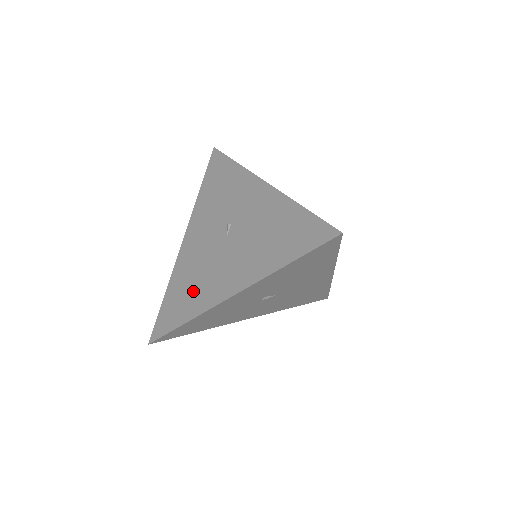
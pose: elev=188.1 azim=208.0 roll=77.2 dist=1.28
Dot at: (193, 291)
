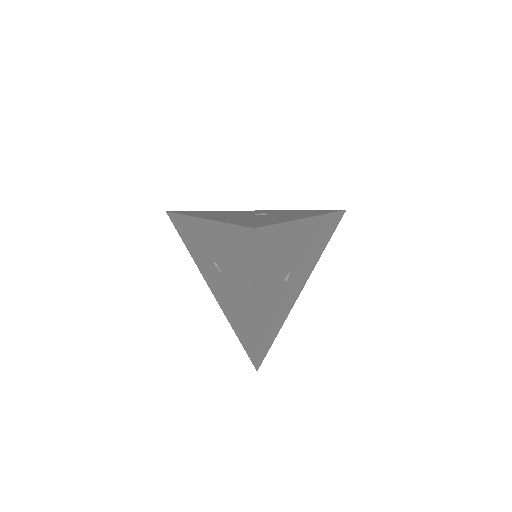
Dot at: (241, 322)
